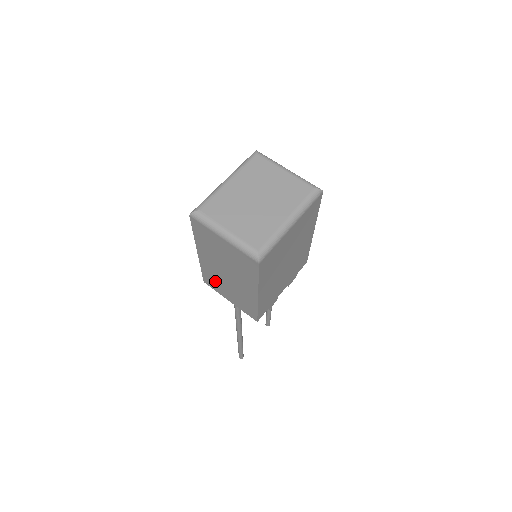
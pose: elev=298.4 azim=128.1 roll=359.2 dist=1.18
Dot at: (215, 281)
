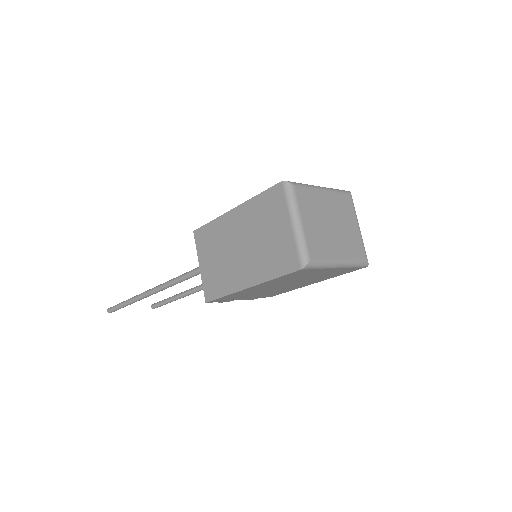
Dot at: (212, 241)
